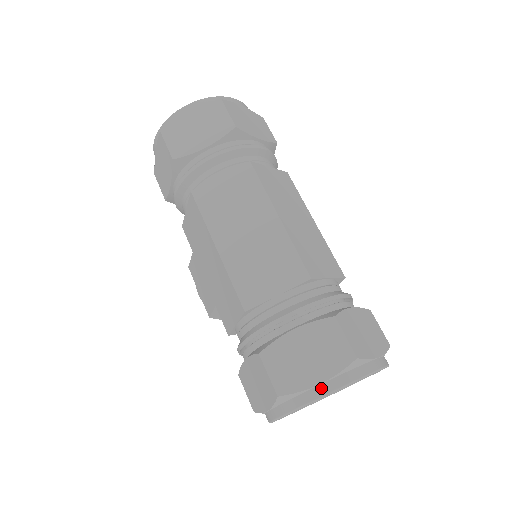
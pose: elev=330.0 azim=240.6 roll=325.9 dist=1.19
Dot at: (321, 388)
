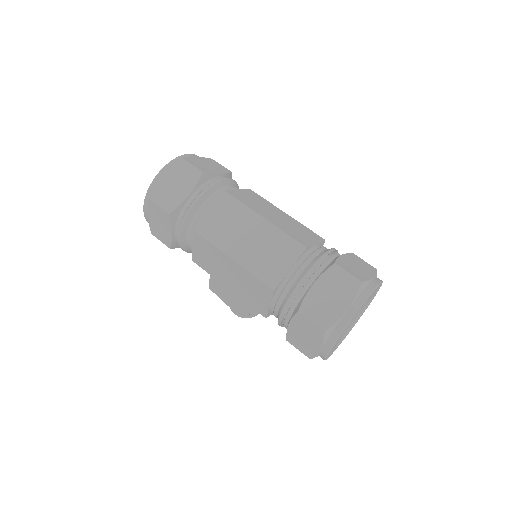
Dot at: (349, 312)
